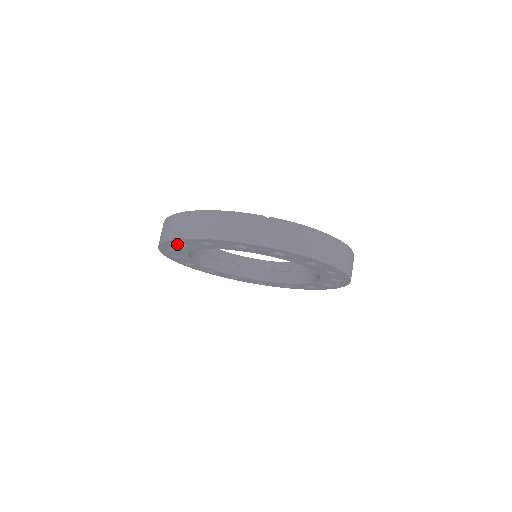
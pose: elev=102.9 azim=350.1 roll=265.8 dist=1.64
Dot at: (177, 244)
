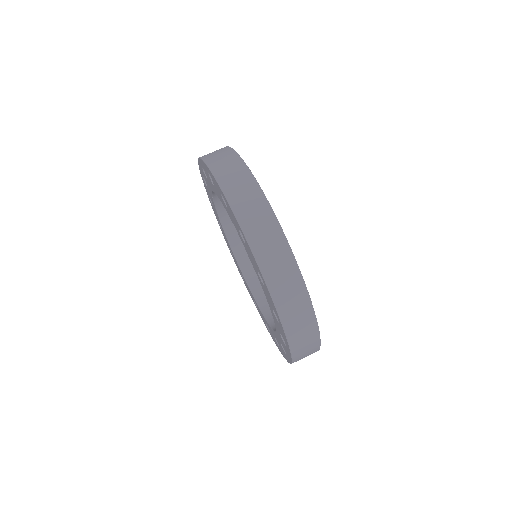
Dot at: (211, 201)
